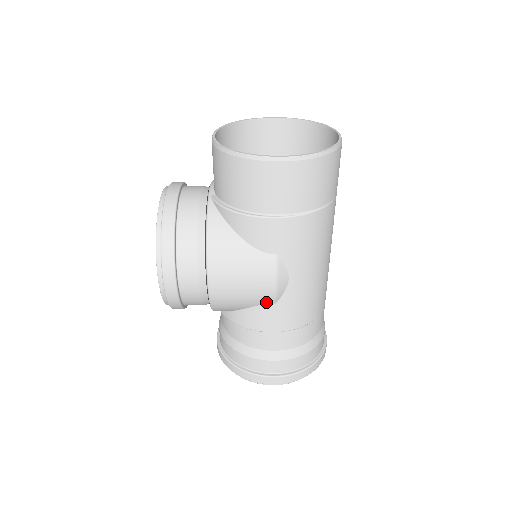
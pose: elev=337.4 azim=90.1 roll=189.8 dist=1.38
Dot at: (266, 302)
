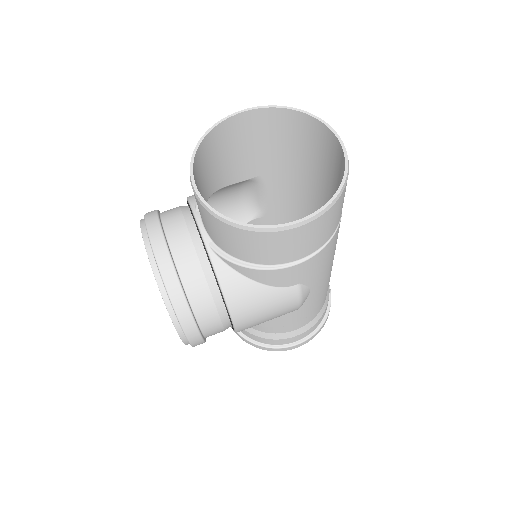
Dot at: (290, 312)
